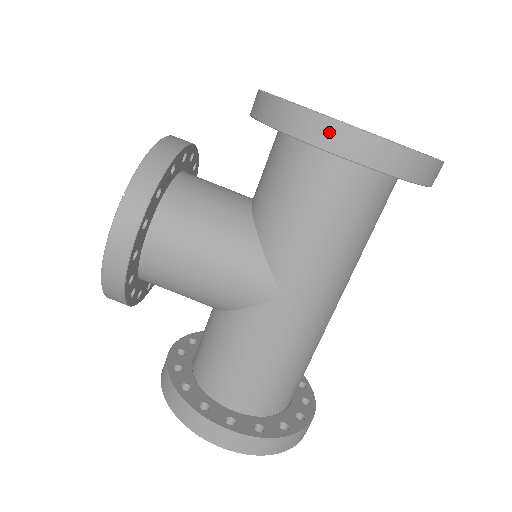
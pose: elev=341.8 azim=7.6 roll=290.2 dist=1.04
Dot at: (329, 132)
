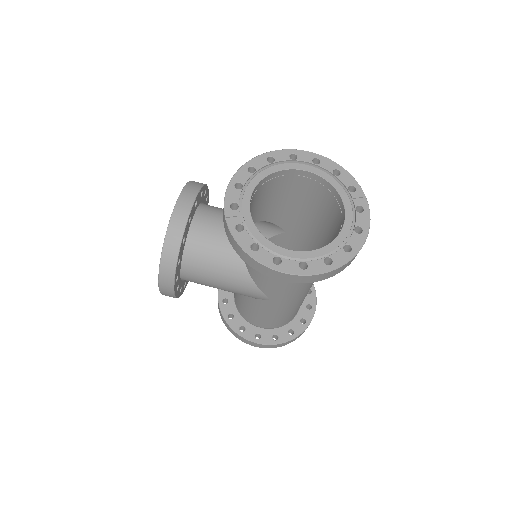
Dot at: (266, 271)
